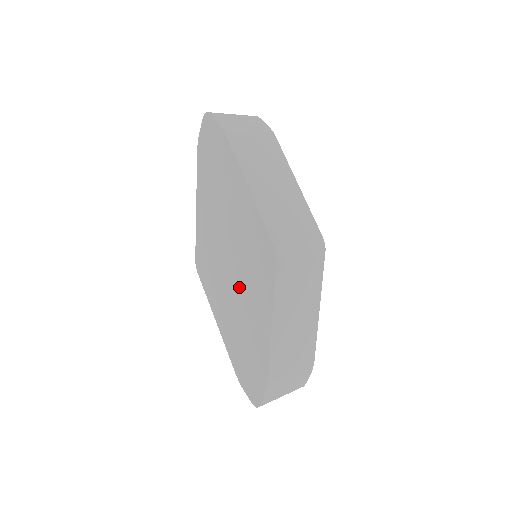
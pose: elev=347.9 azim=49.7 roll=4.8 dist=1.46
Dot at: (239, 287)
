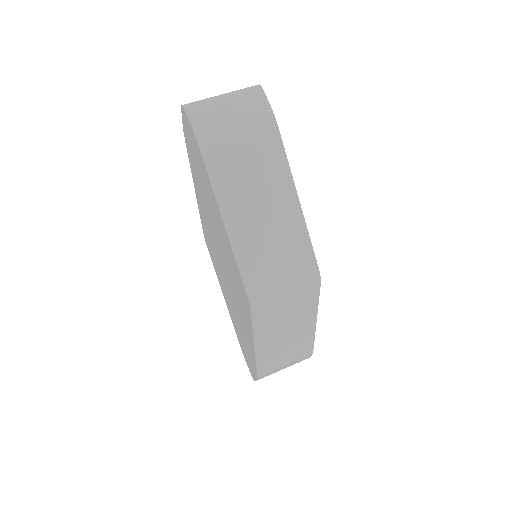
Dot at: (232, 294)
